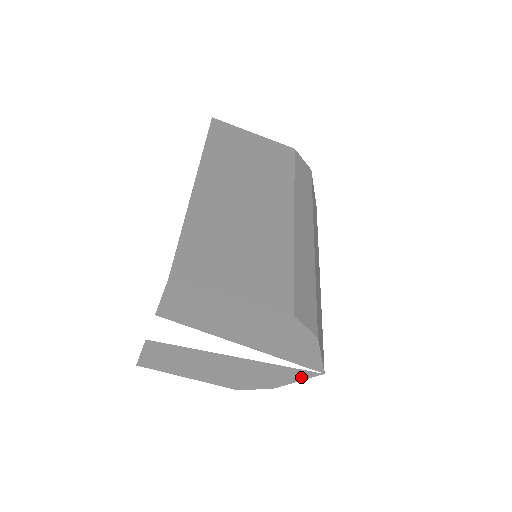
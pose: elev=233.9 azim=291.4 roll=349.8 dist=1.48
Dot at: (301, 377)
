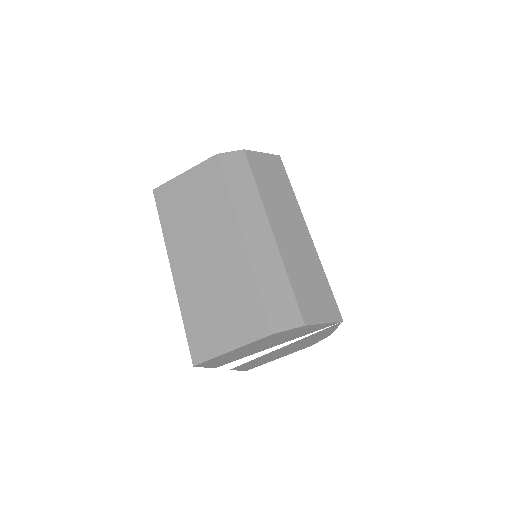
Dot at: (334, 328)
